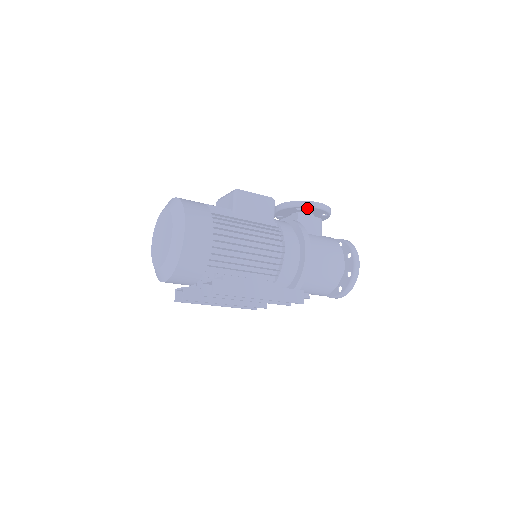
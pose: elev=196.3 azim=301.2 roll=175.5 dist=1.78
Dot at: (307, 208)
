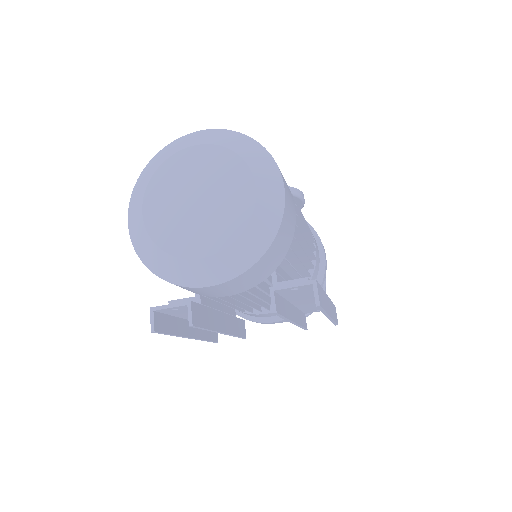
Dot at: occluded
